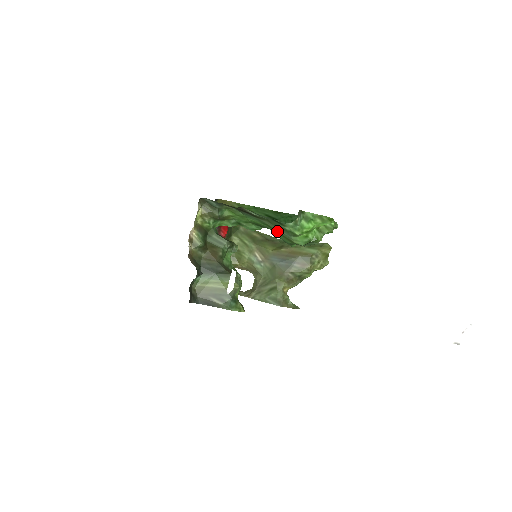
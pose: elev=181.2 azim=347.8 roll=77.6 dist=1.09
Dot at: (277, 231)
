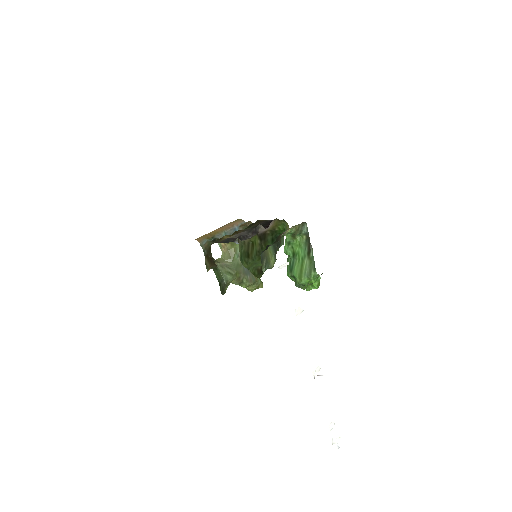
Dot at: (303, 267)
